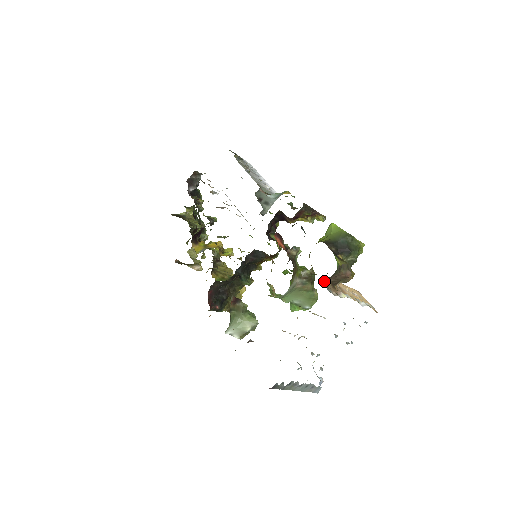
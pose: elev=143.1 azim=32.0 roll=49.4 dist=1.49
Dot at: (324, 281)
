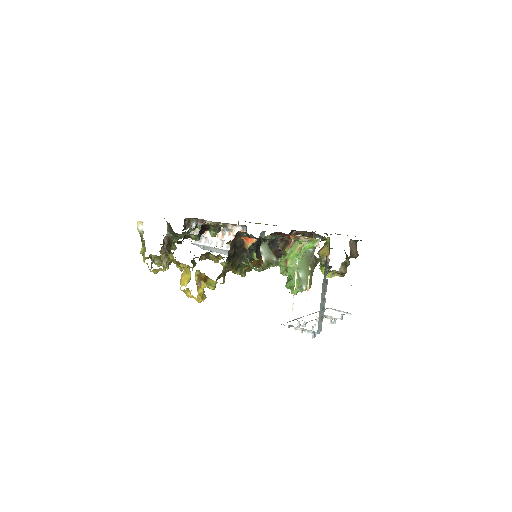
Dot at: (349, 244)
